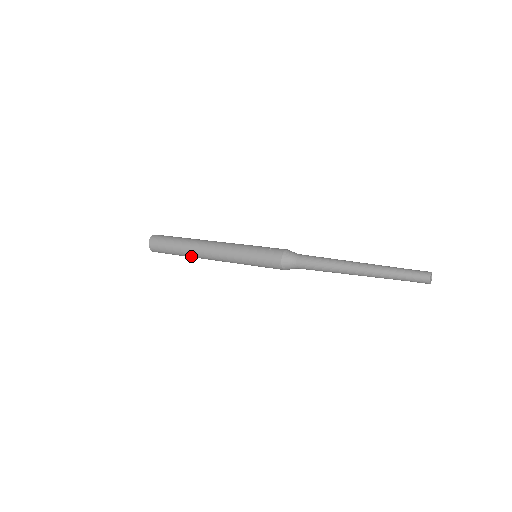
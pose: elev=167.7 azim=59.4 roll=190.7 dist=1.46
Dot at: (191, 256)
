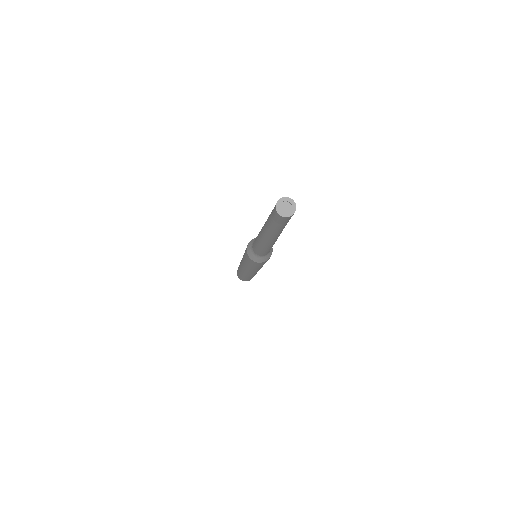
Dot at: occluded
